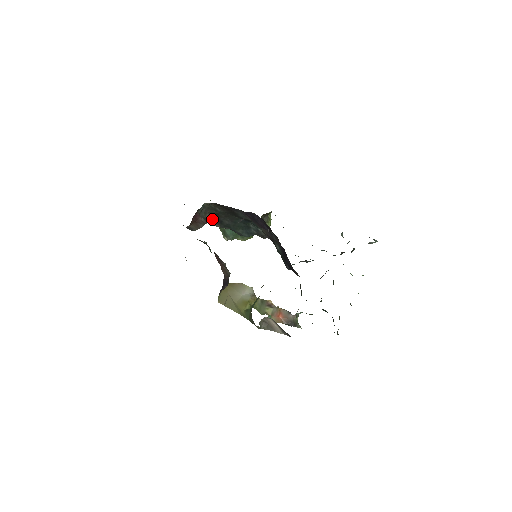
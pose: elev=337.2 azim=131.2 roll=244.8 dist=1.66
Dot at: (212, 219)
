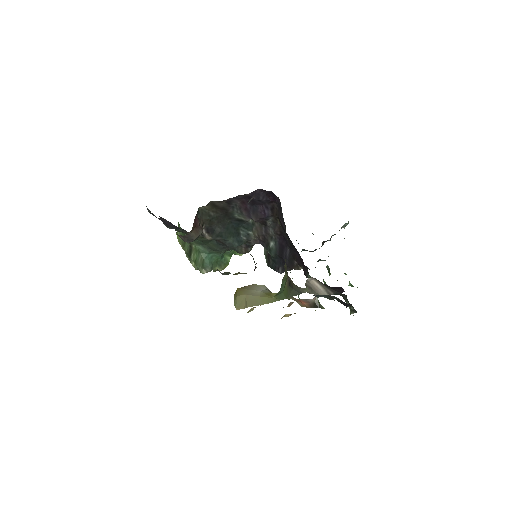
Dot at: (205, 229)
